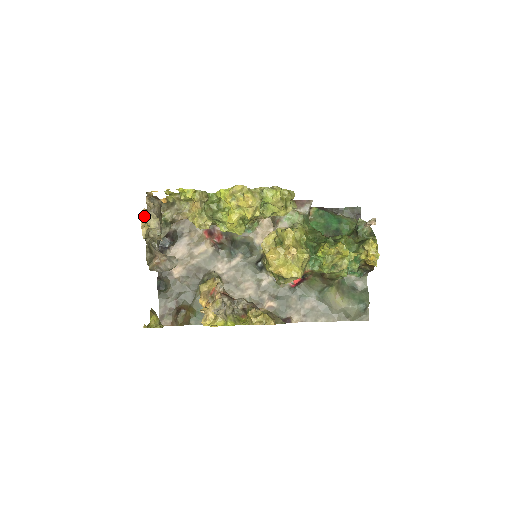
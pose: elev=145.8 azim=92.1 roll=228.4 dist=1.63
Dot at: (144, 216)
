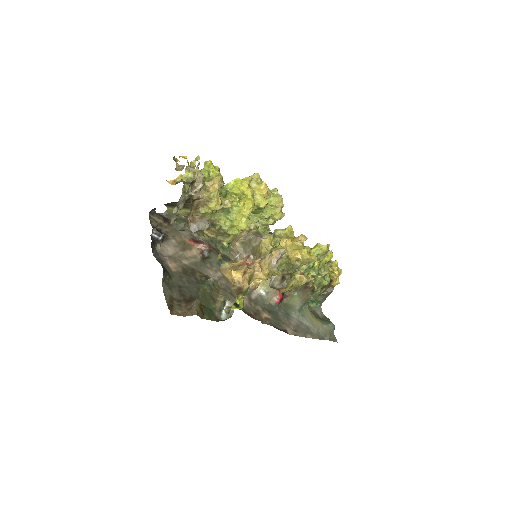
Dot at: occluded
